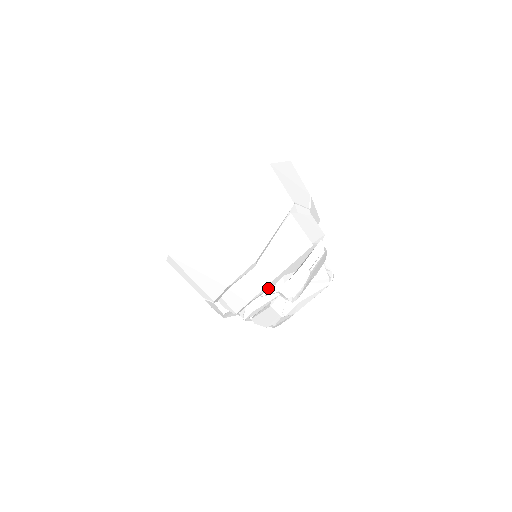
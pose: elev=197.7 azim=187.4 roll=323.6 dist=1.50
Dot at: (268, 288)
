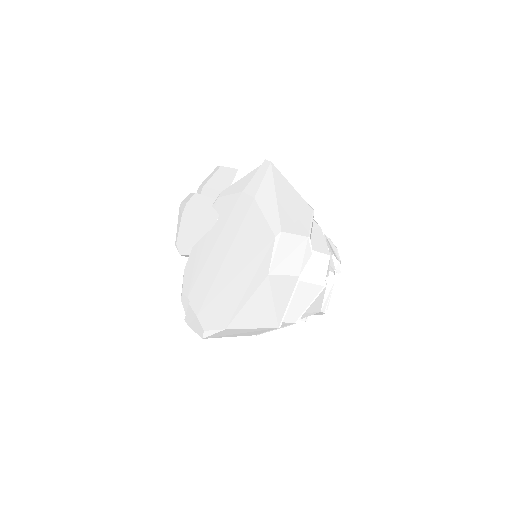
Dot at: occluded
